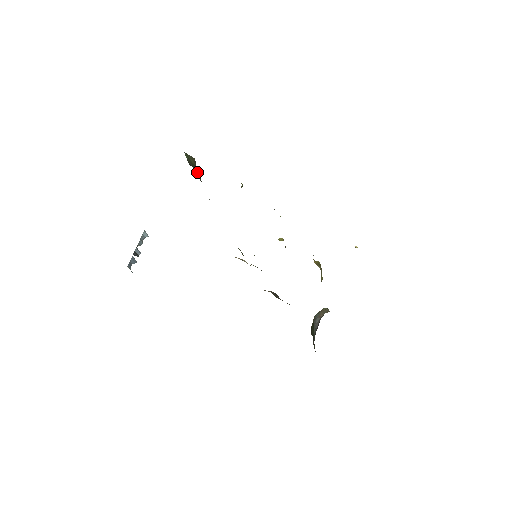
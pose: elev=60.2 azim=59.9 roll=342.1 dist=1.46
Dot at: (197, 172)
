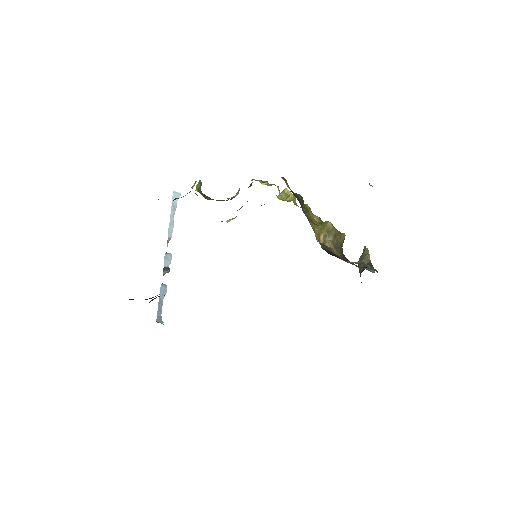
Dot at: occluded
